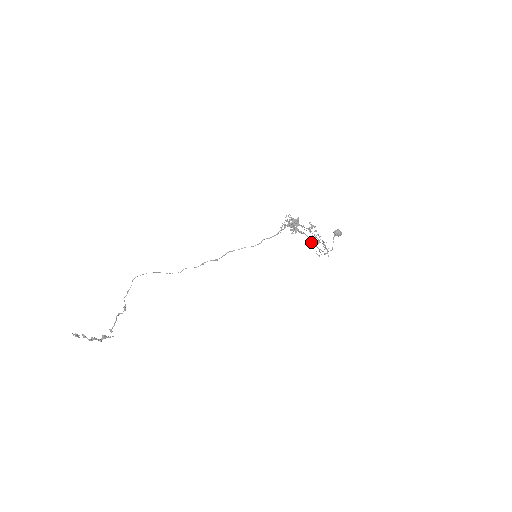
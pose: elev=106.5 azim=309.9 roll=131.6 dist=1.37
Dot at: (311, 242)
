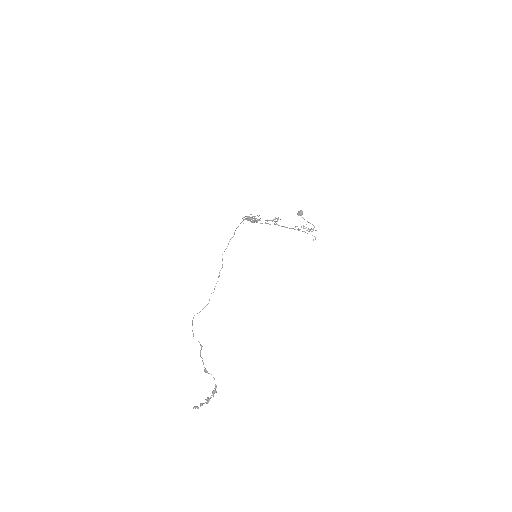
Dot at: (286, 227)
